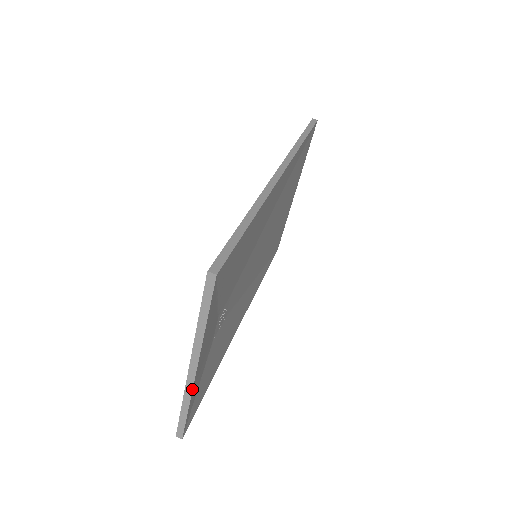
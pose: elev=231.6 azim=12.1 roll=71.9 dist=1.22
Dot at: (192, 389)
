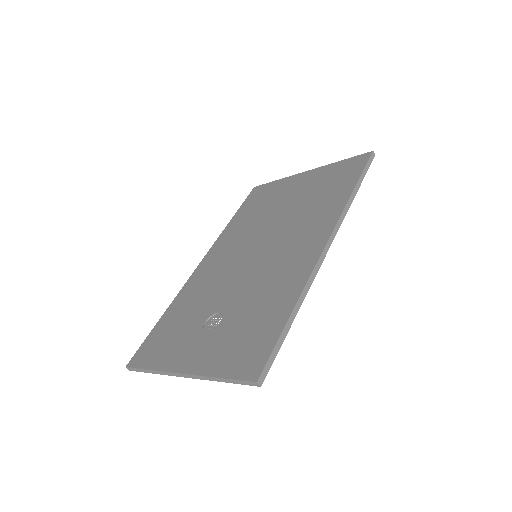
Dot at: (170, 375)
